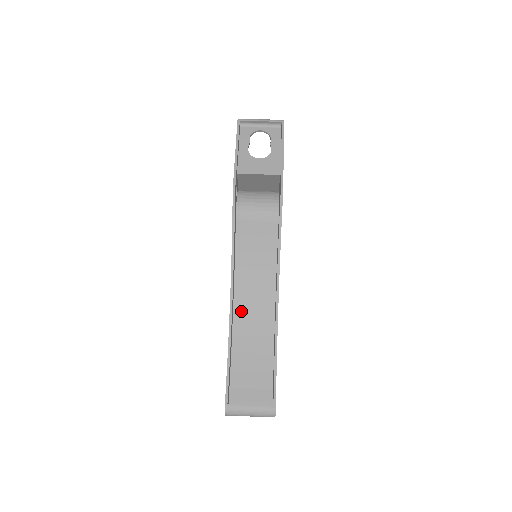
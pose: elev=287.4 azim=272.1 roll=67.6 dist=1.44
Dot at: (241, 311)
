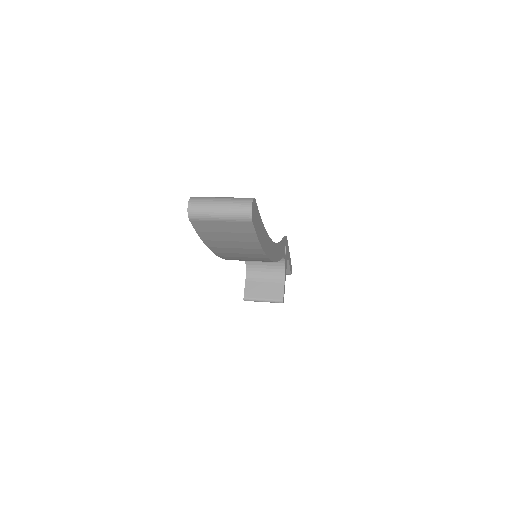
Dot at: occluded
